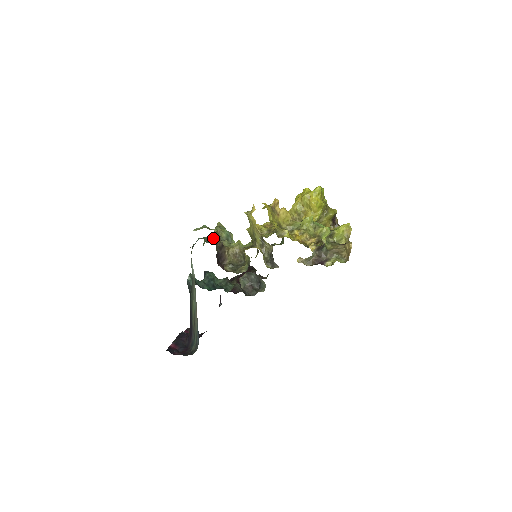
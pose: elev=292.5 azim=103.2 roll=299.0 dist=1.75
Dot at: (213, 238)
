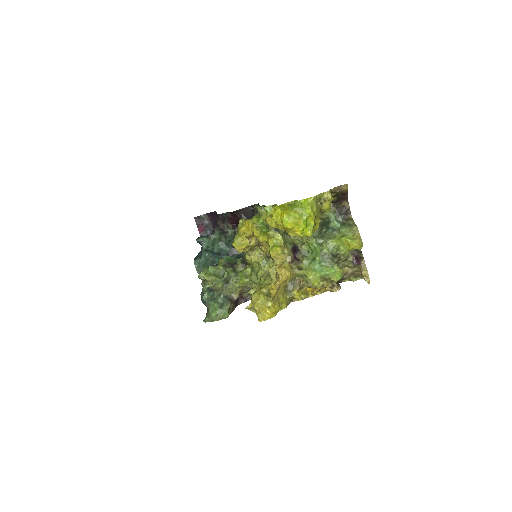
Dot at: (214, 290)
